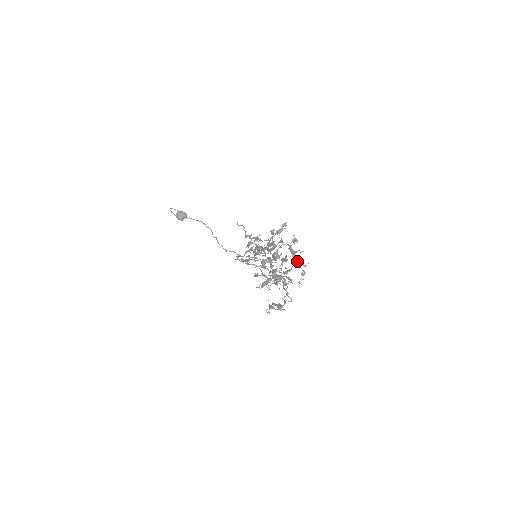
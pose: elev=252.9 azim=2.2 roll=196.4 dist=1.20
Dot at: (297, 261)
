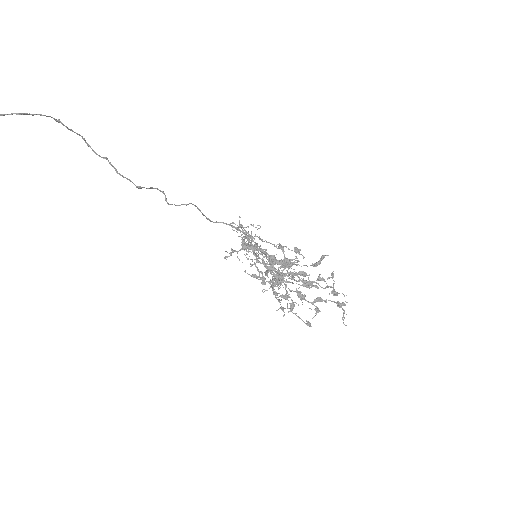
Dot at: (340, 303)
